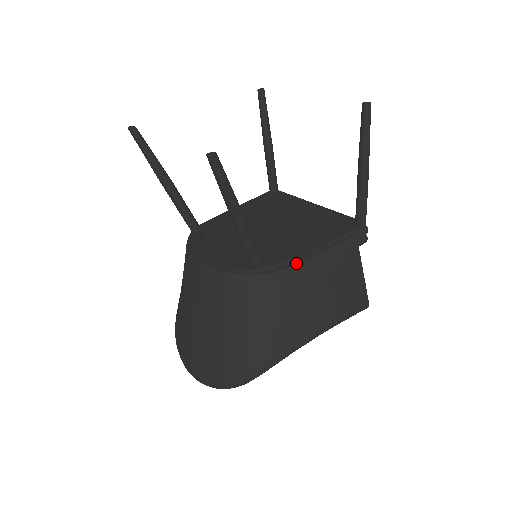
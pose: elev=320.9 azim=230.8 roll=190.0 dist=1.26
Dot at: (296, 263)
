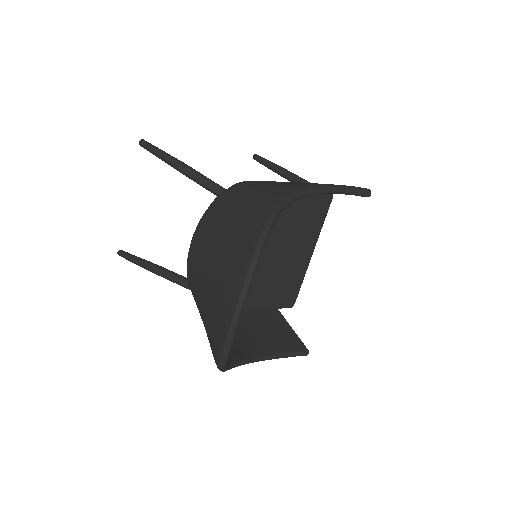
Dot at: occluded
